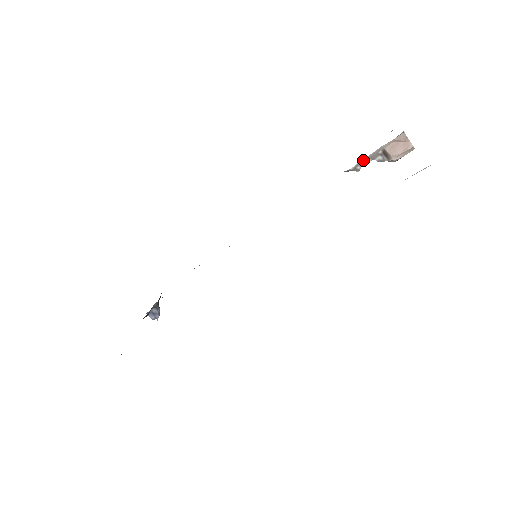
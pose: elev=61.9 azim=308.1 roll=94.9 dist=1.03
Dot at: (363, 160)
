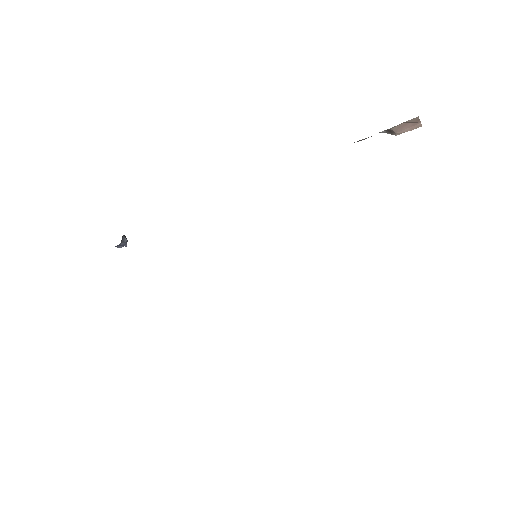
Dot at: (365, 138)
